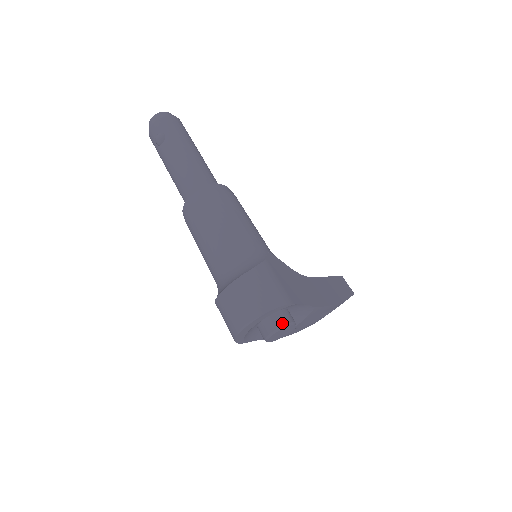
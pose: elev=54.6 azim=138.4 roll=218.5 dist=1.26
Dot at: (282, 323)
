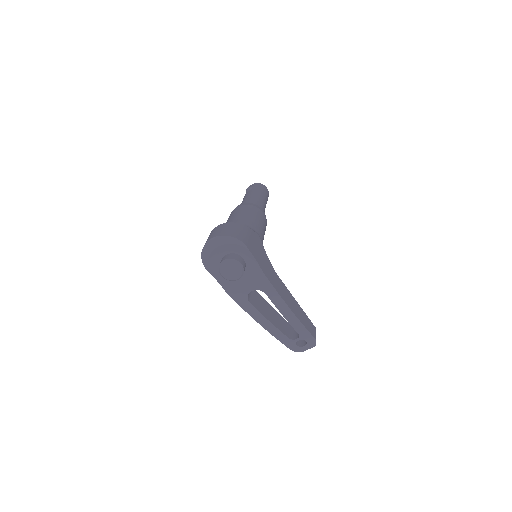
Dot at: (234, 258)
